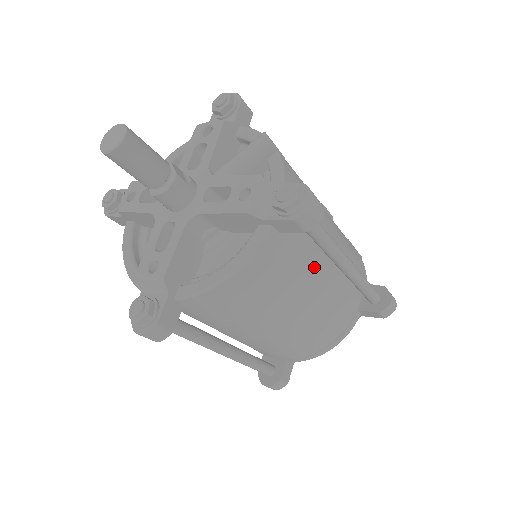
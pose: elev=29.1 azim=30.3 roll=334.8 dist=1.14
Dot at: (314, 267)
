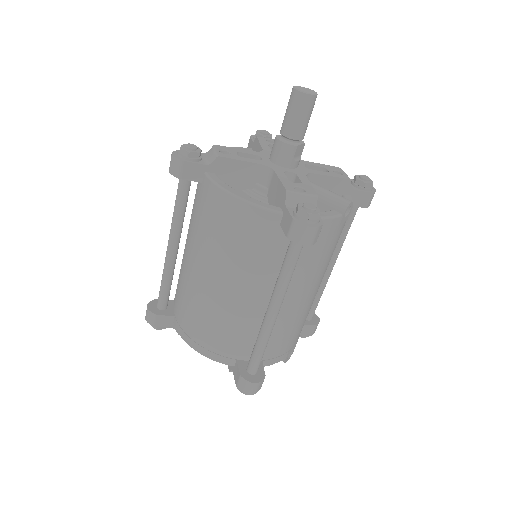
Dot at: (262, 281)
